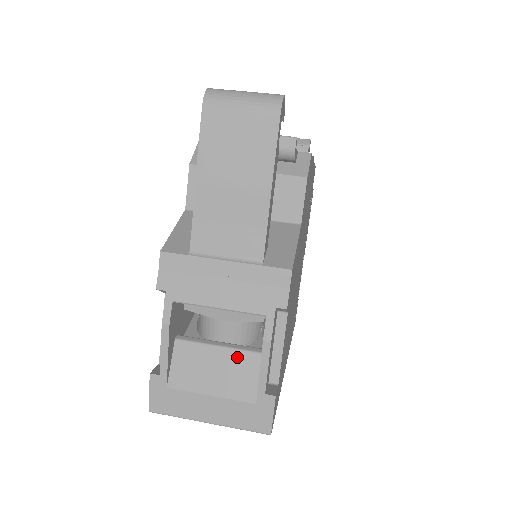
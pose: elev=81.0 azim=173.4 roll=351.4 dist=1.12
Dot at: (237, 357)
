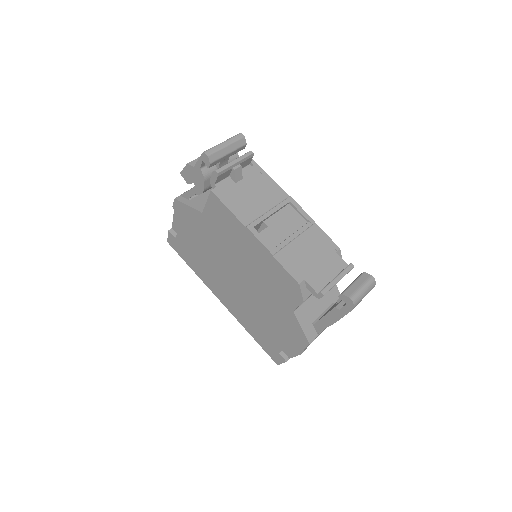
Dot at: occluded
